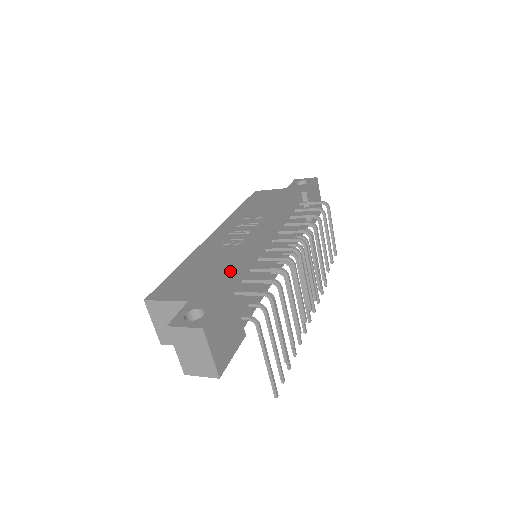
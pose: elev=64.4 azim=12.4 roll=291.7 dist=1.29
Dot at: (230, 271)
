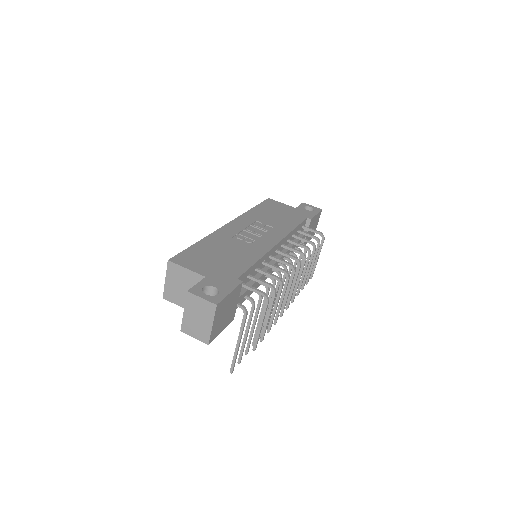
Dot at: (242, 265)
